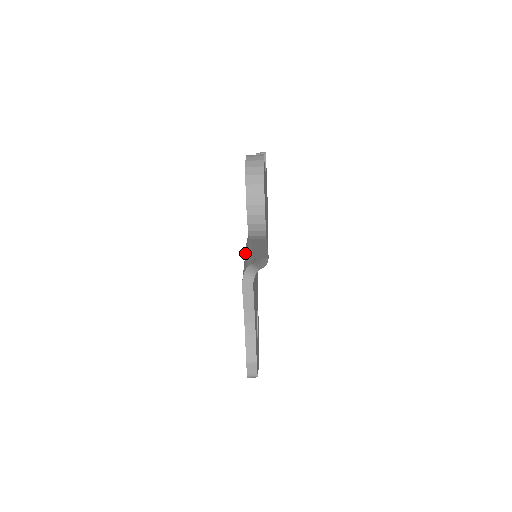
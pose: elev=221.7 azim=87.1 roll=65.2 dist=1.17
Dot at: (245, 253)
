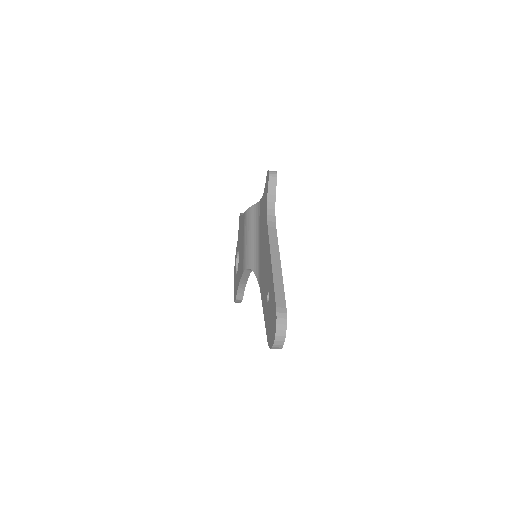
Dot at: (245, 233)
